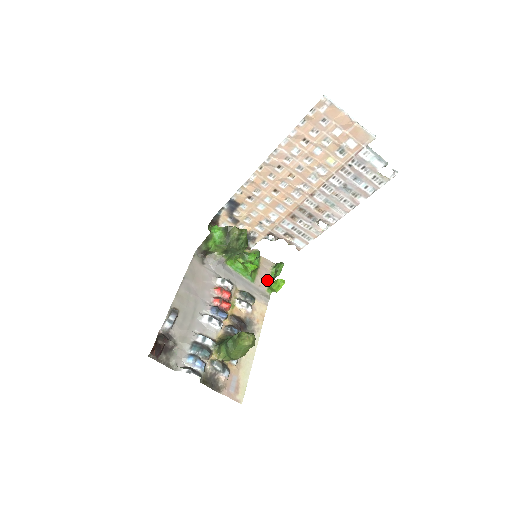
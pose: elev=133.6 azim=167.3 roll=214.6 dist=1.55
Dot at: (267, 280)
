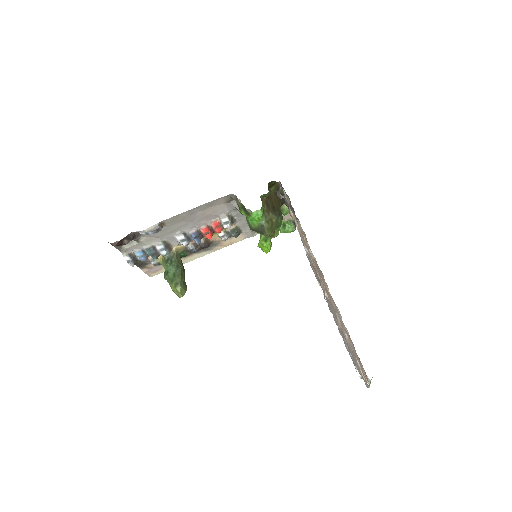
Dot at: occluded
